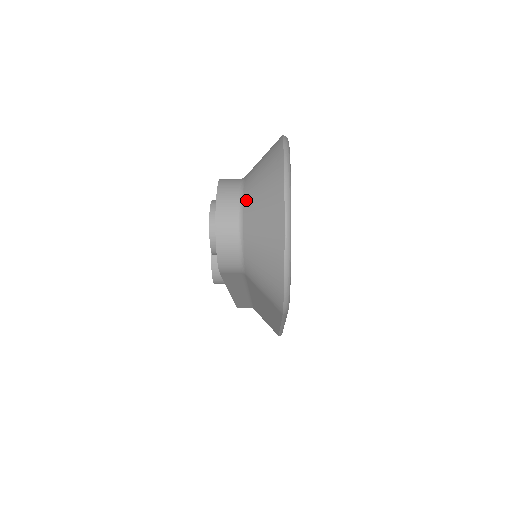
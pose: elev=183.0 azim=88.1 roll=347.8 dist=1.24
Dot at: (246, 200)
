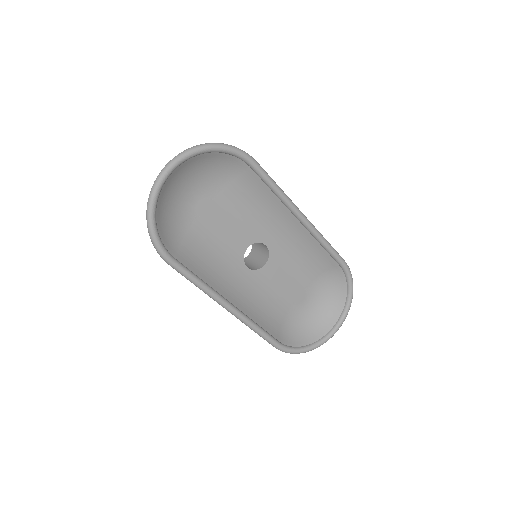
Dot at: occluded
